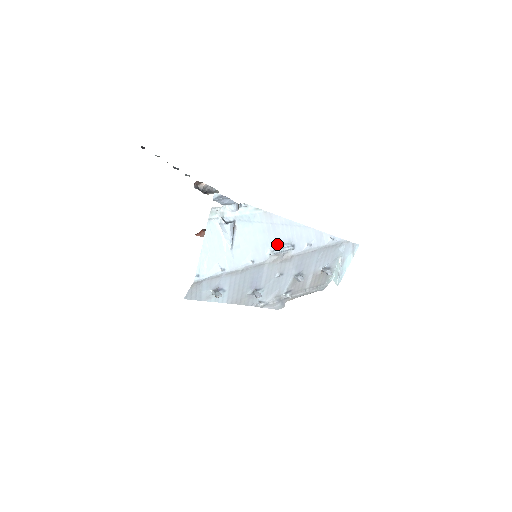
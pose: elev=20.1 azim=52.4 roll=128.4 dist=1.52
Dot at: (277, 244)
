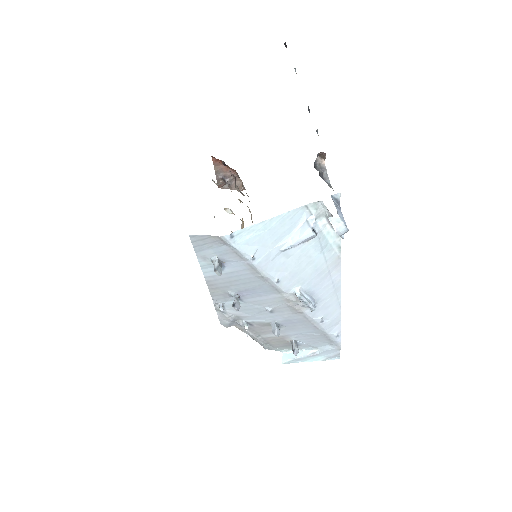
Dot at: (309, 291)
